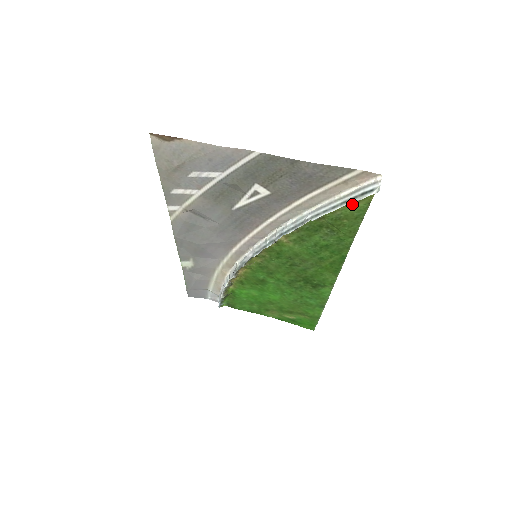
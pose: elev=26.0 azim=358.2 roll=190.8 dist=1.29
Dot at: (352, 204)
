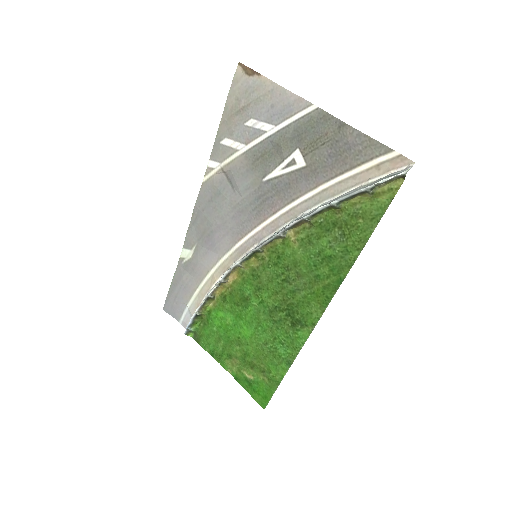
Dot at: (375, 196)
